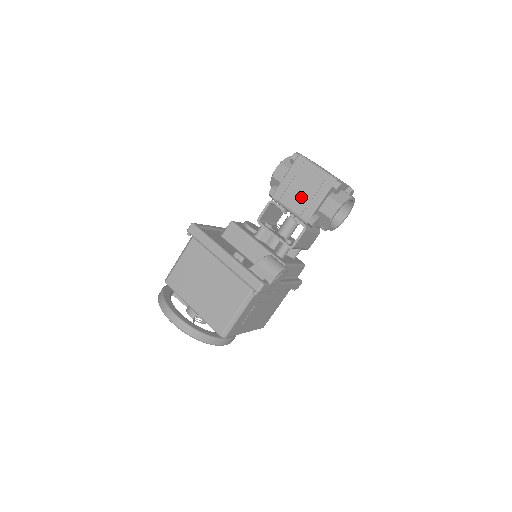
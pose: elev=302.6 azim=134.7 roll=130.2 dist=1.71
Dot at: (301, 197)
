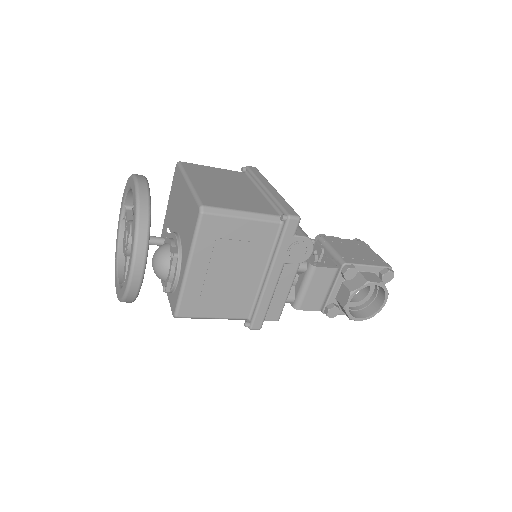
Dot at: (351, 252)
